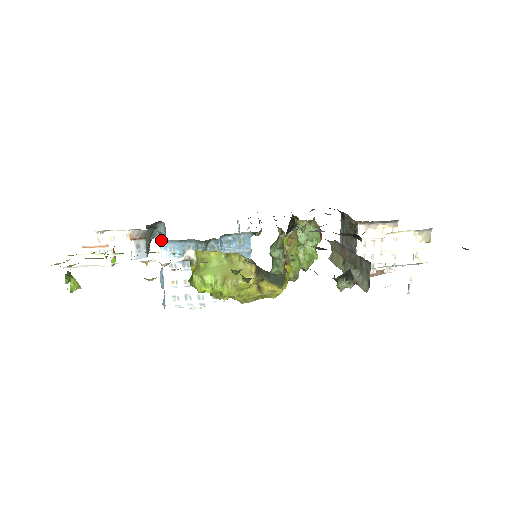
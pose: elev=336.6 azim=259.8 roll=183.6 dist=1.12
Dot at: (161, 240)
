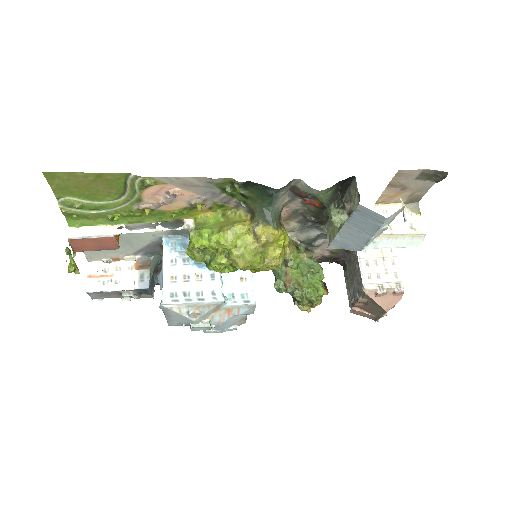
Dot at: (164, 235)
